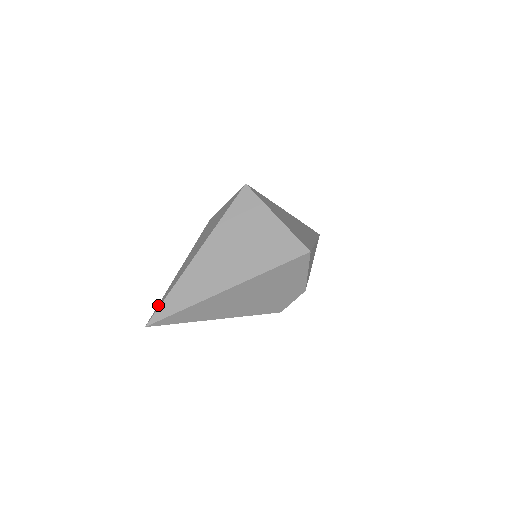
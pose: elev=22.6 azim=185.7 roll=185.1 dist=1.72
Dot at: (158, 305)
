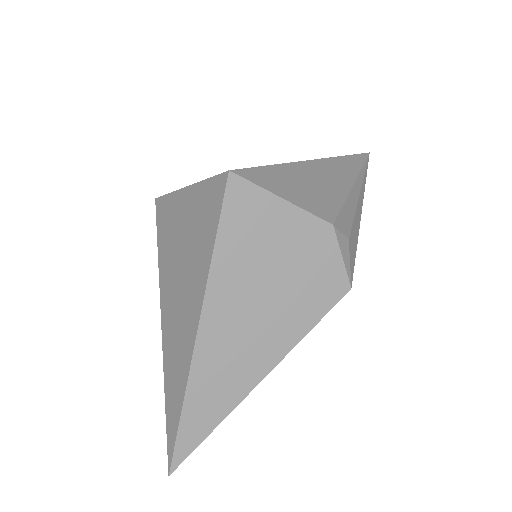
Dot at: occluded
